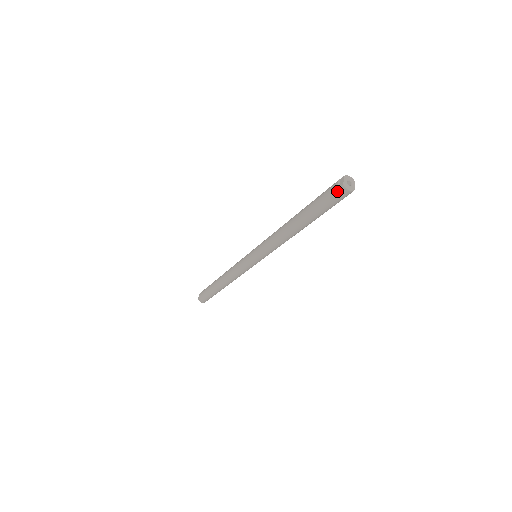
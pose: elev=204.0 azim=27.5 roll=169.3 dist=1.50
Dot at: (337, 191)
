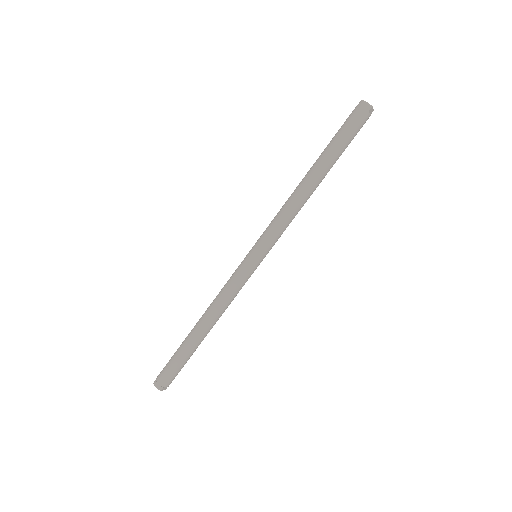
Dot at: (355, 108)
